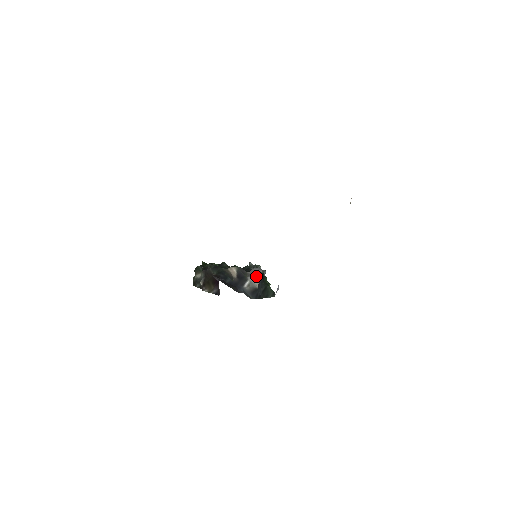
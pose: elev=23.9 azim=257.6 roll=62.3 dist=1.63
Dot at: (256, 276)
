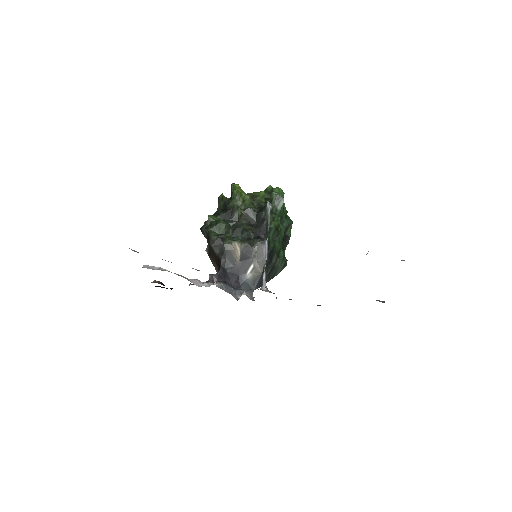
Dot at: (260, 263)
